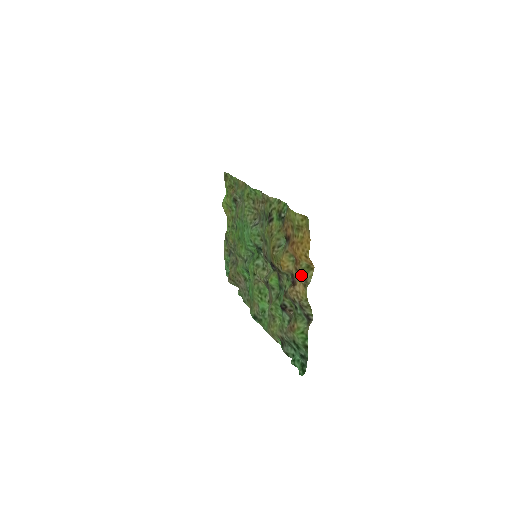
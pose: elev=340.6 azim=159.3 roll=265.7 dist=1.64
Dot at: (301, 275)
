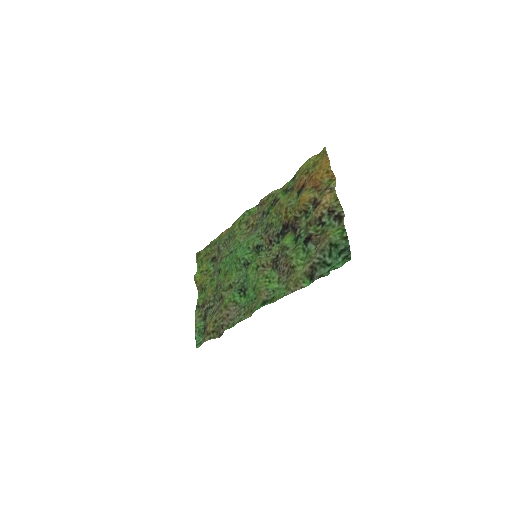
Dot at: (326, 188)
